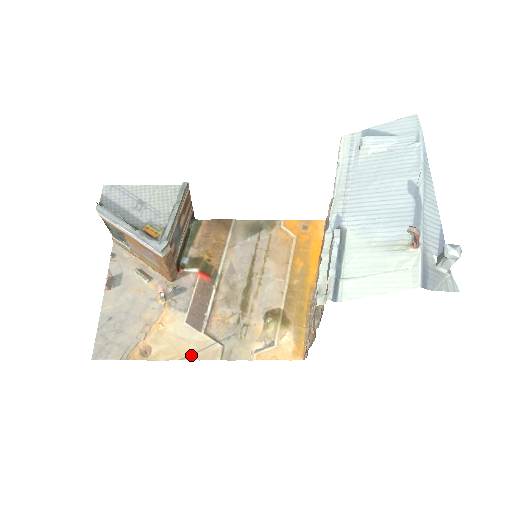
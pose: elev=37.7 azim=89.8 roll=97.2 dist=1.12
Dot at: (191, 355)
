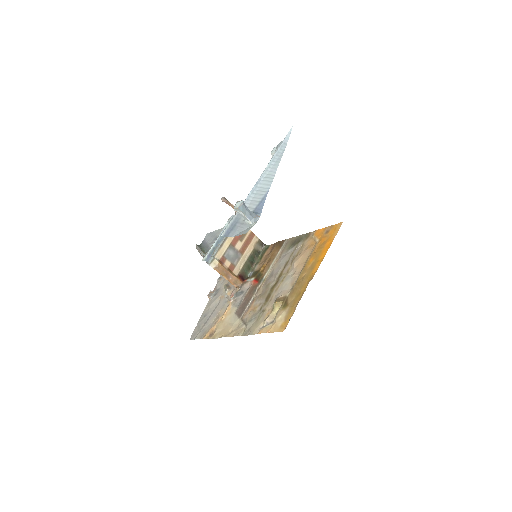
Dot at: (230, 334)
